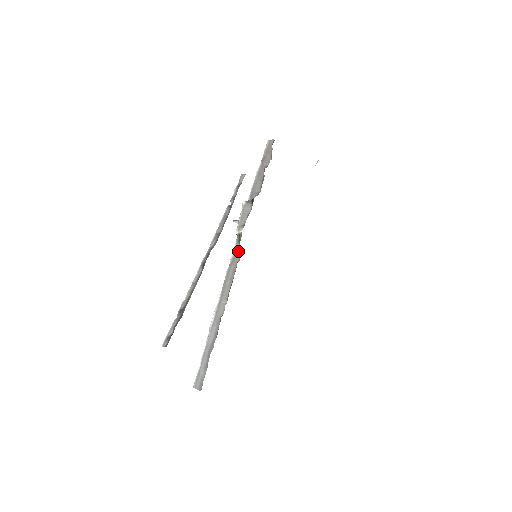
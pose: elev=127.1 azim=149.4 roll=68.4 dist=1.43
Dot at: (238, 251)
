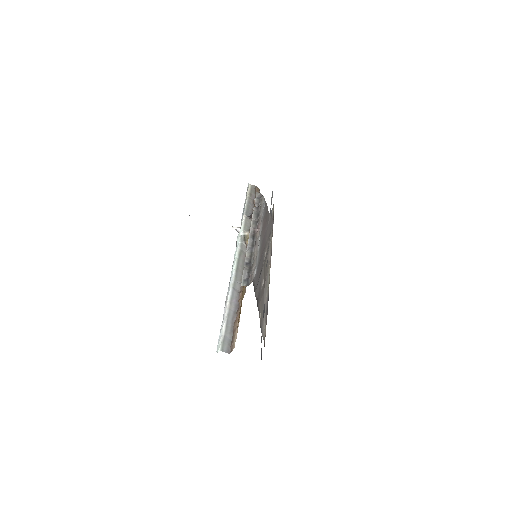
Dot at: (244, 248)
